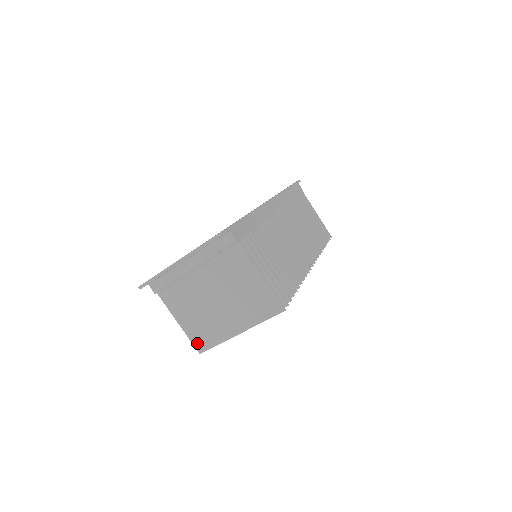
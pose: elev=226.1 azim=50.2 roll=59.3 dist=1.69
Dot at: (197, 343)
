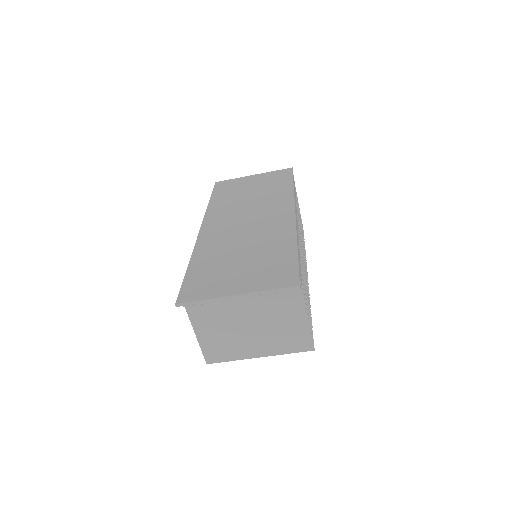
Dot at: (209, 355)
